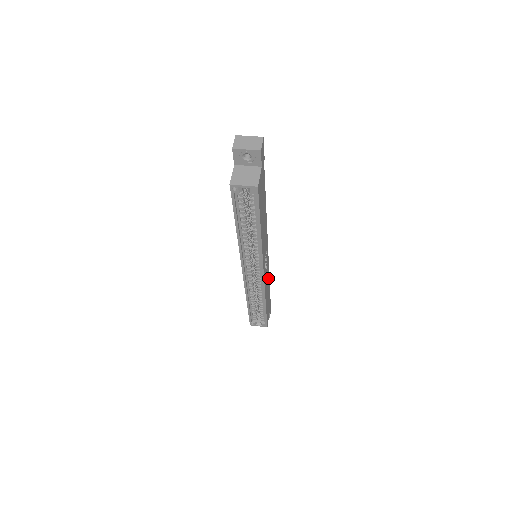
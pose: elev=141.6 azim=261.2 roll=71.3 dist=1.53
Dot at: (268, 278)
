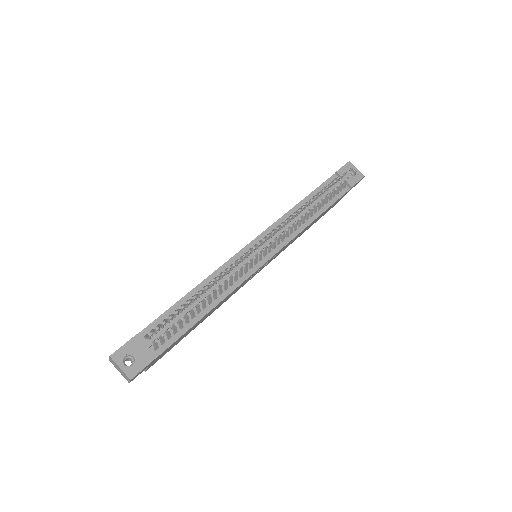
Dot at: (303, 230)
